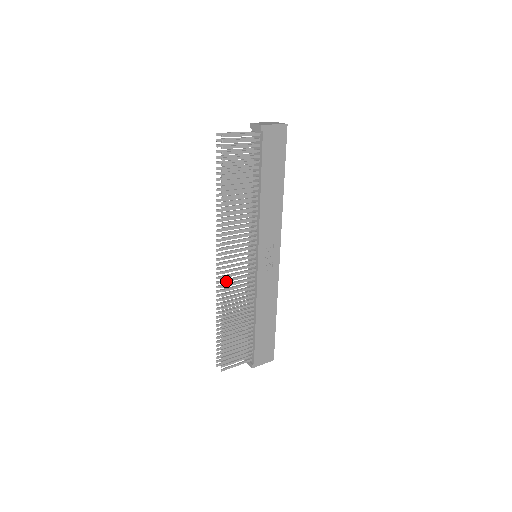
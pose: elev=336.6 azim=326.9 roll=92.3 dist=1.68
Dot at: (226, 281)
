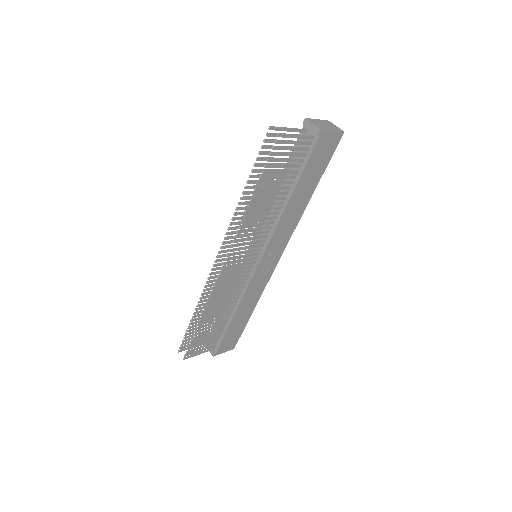
Dot at: (221, 281)
